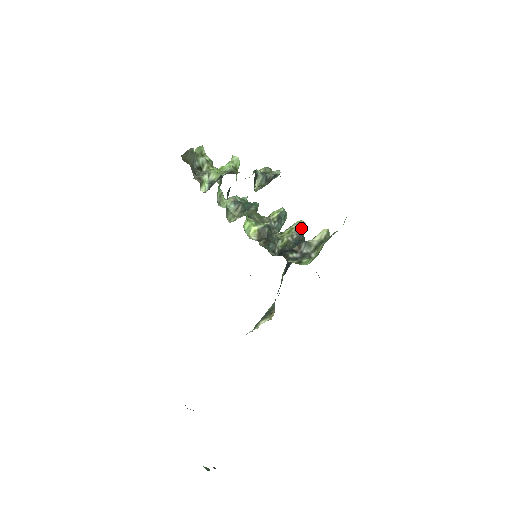
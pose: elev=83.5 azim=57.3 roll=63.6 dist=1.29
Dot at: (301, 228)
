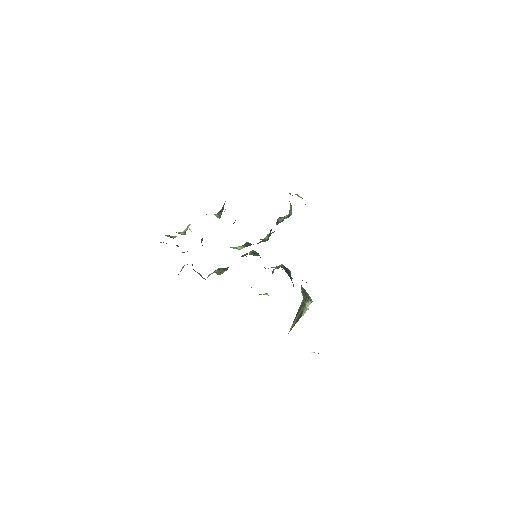
Dot at: occluded
